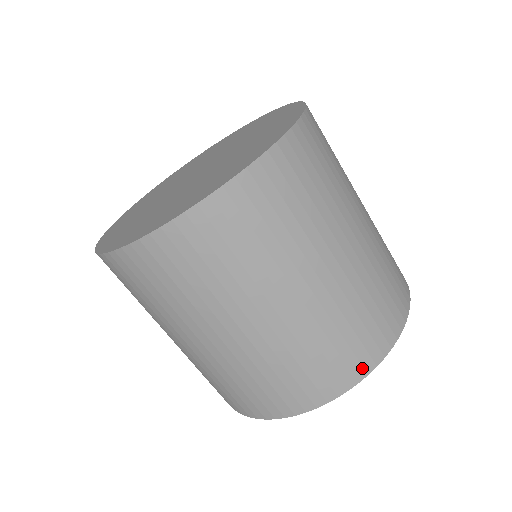
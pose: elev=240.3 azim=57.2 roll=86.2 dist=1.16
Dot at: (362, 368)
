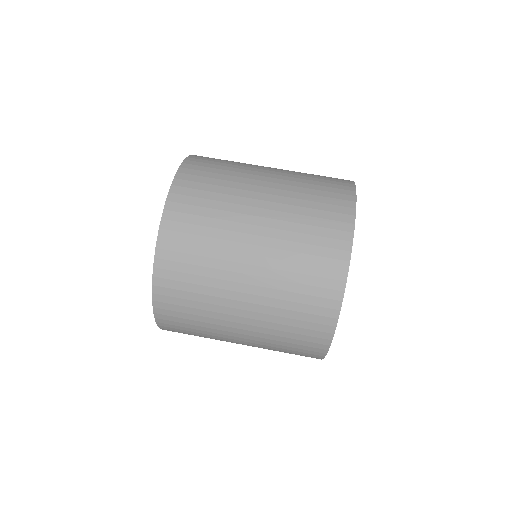
Dot at: (339, 271)
